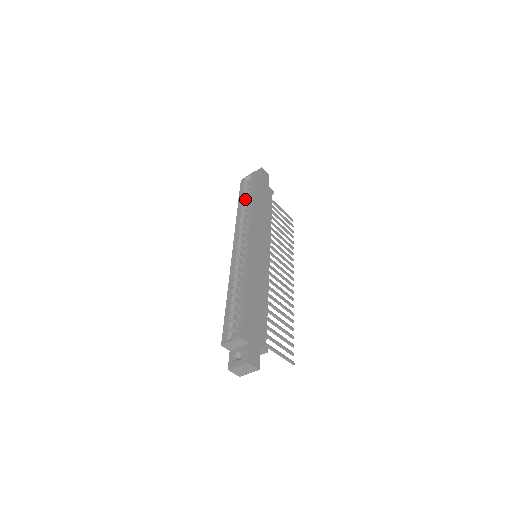
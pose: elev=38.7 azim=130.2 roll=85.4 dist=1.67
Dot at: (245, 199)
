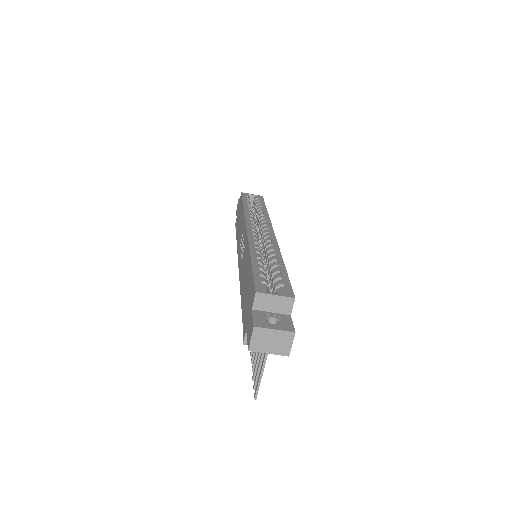
Dot at: occluded
